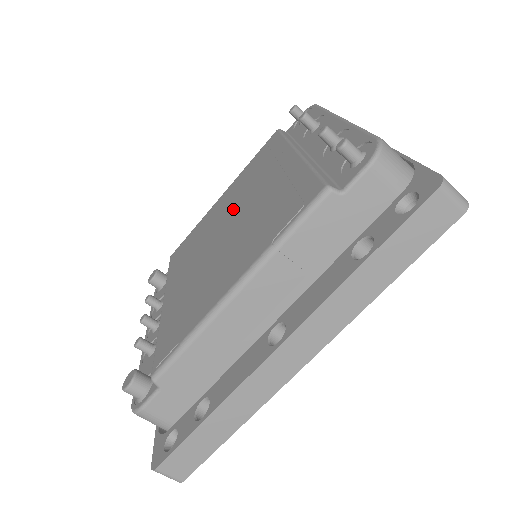
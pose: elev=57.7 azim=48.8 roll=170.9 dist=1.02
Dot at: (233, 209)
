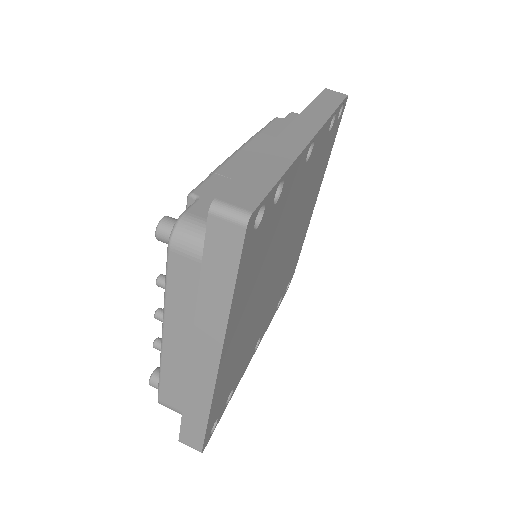
Dot at: occluded
